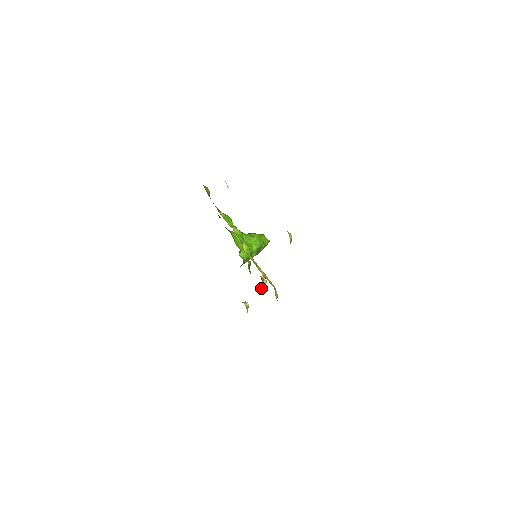
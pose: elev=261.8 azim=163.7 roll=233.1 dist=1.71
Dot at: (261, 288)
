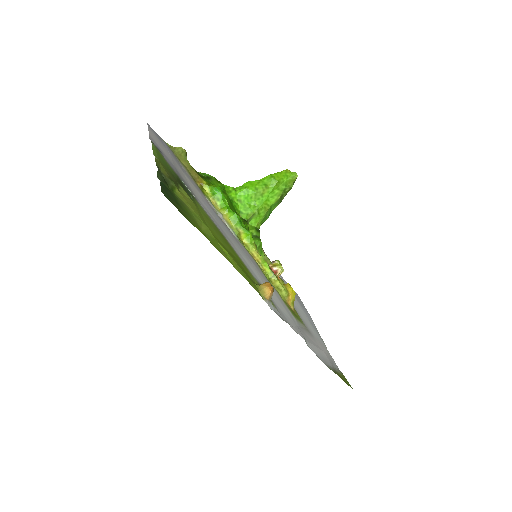
Dot at: occluded
